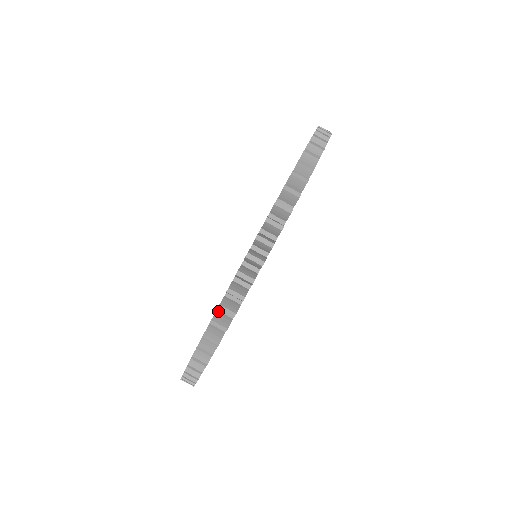
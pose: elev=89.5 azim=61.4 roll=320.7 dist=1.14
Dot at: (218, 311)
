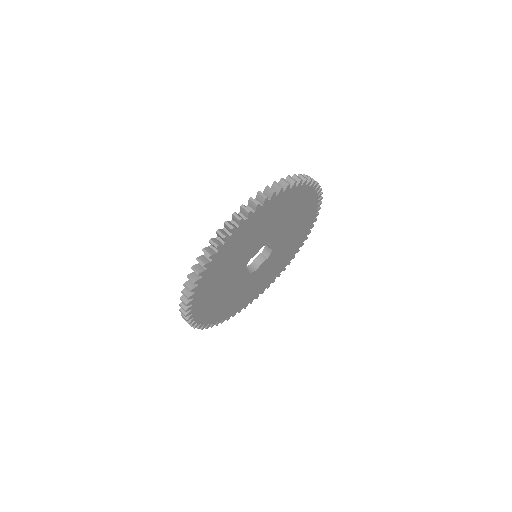
Dot at: occluded
